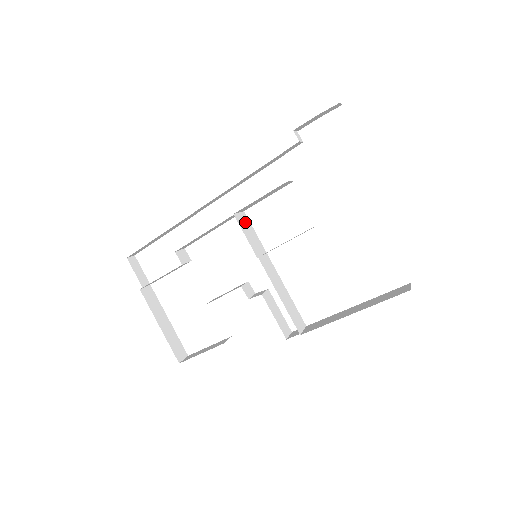
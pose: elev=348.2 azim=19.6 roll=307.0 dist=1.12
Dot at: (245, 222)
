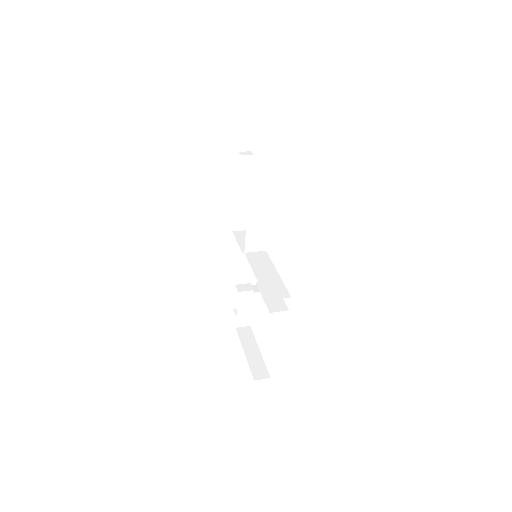
Dot at: occluded
